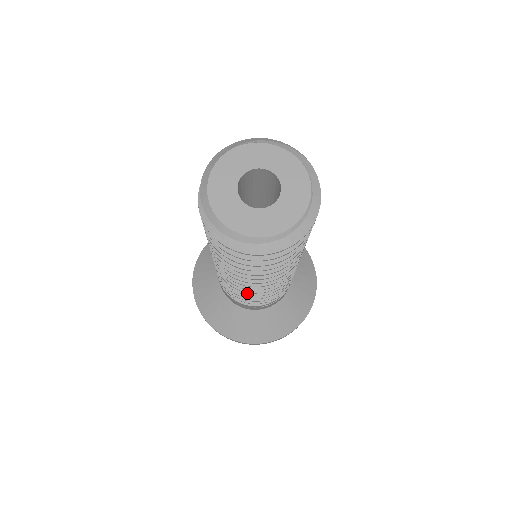
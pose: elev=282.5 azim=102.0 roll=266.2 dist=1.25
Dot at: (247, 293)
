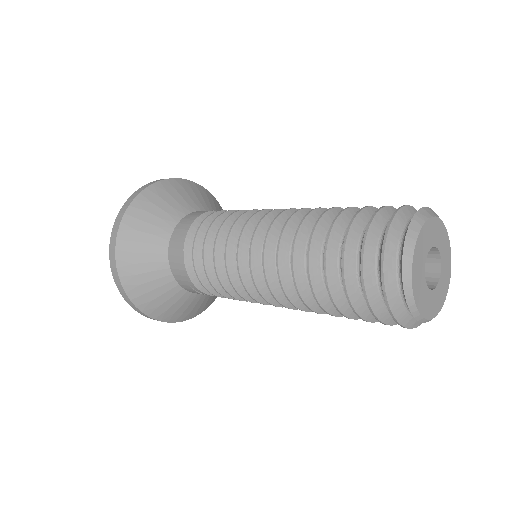
Dot at: (236, 286)
